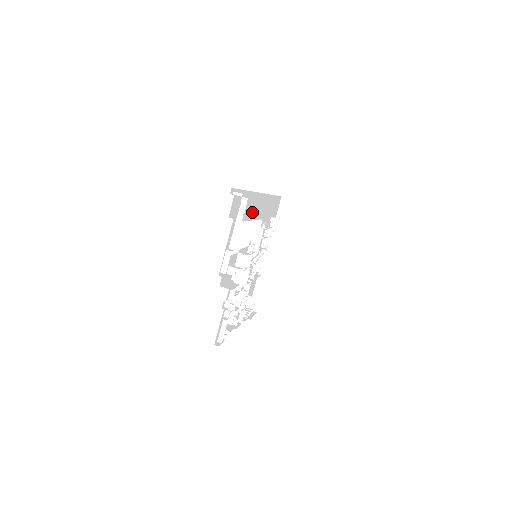
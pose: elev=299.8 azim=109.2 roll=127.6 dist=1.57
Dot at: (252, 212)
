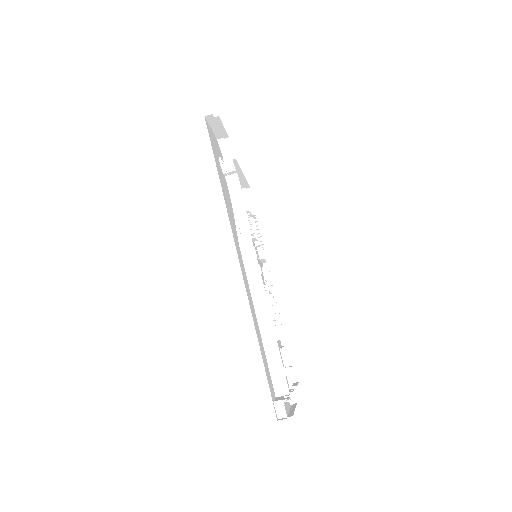
Dot at: (250, 295)
